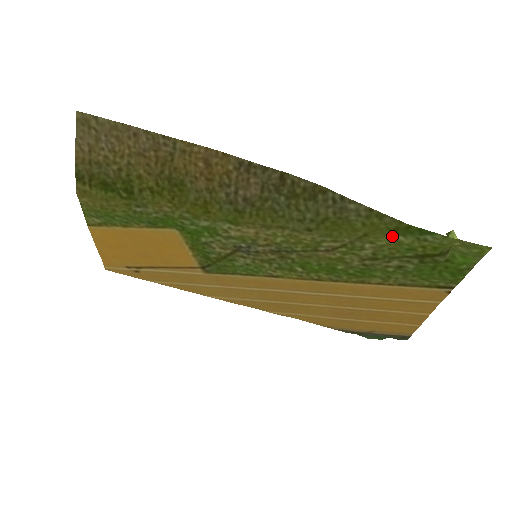
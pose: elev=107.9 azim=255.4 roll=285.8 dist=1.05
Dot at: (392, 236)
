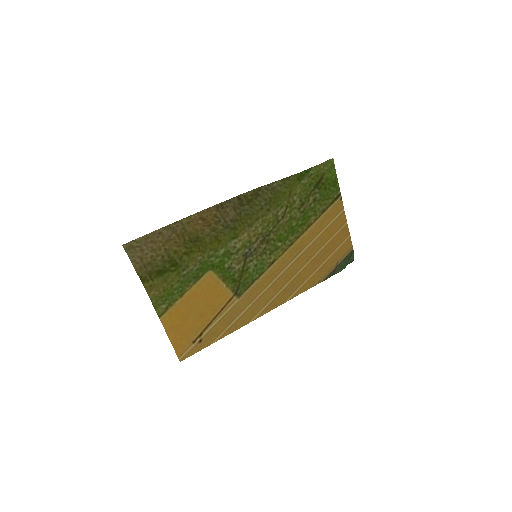
Dot at: (299, 184)
